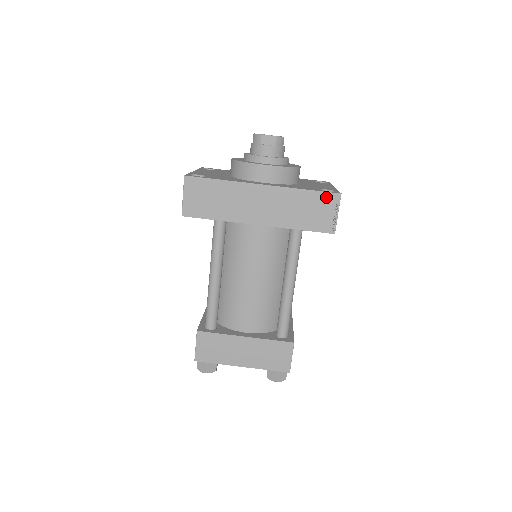
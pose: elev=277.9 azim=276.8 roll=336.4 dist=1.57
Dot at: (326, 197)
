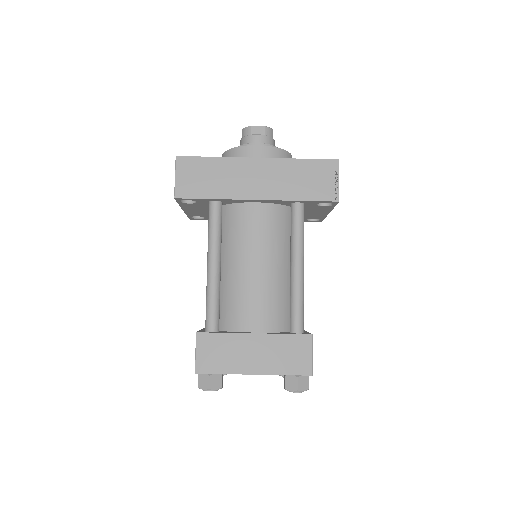
Dot at: (324, 164)
